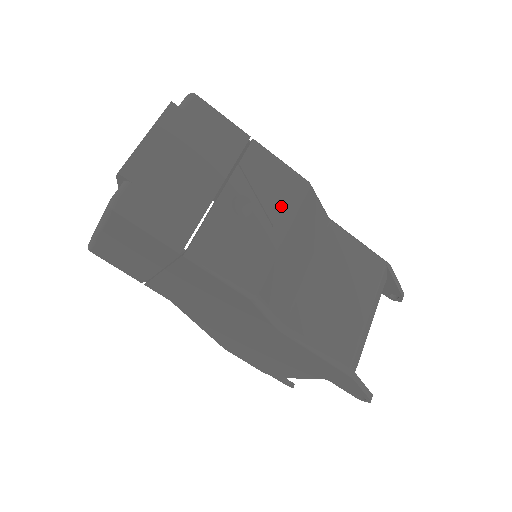
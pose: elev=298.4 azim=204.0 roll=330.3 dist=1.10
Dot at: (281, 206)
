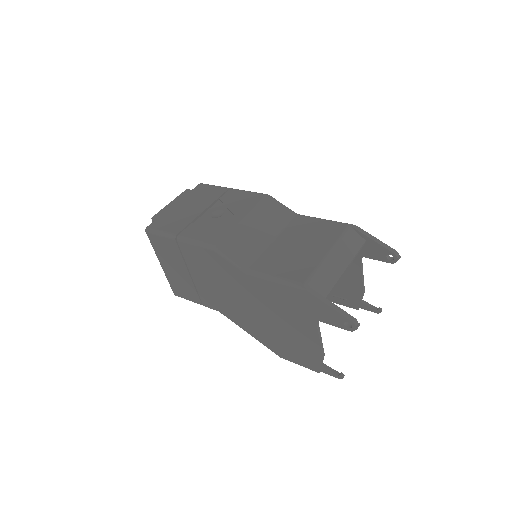
Dot at: (243, 208)
